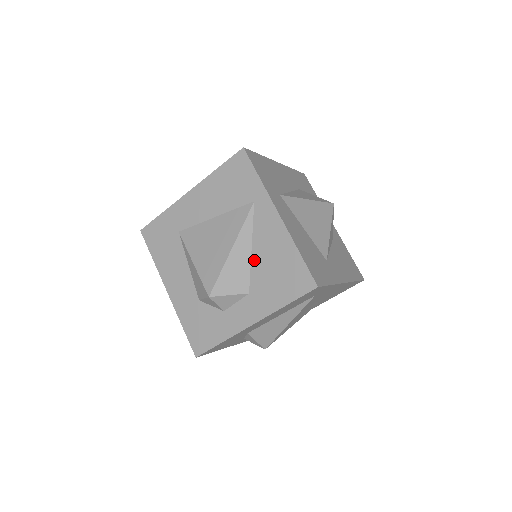
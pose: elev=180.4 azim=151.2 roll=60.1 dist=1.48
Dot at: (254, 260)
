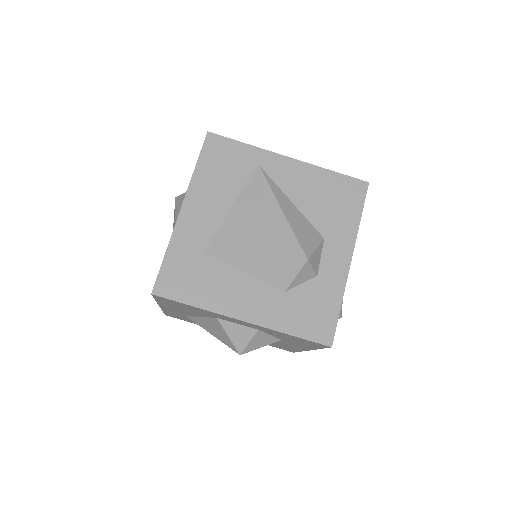
Dot at: (303, 209)
